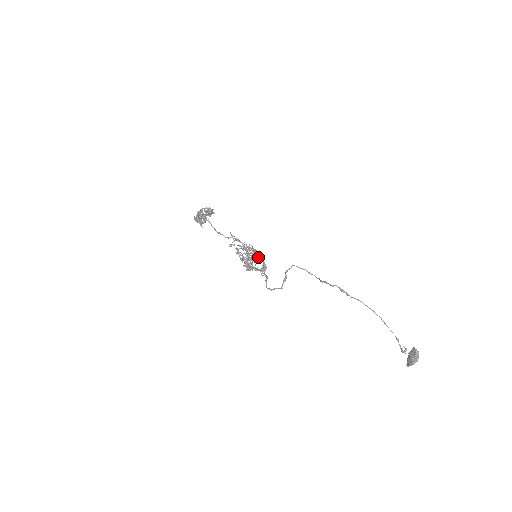
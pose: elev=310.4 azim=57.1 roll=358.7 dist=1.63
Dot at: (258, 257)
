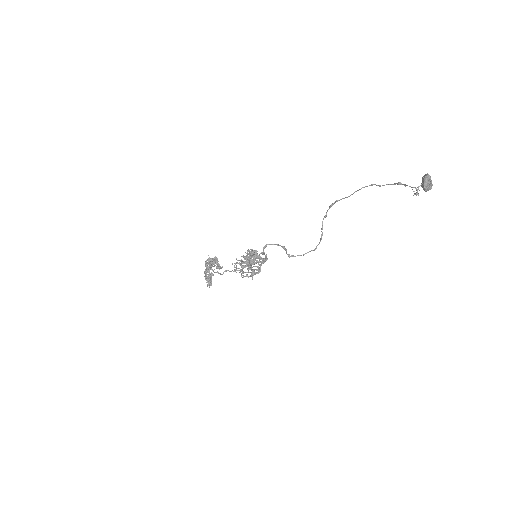
Dot at: (257, 253)
